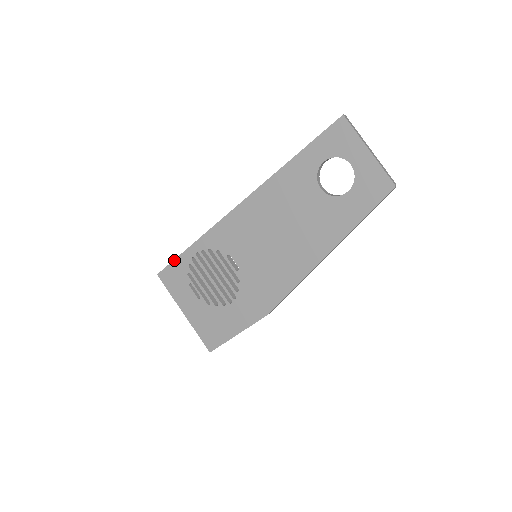
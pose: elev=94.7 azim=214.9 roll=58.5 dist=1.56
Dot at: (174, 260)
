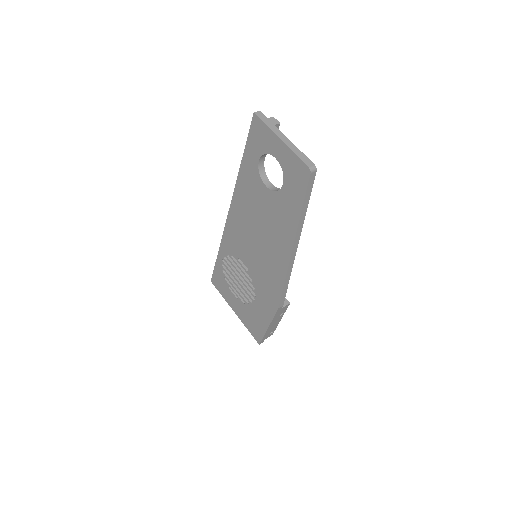
Dot at: (214, 268)
